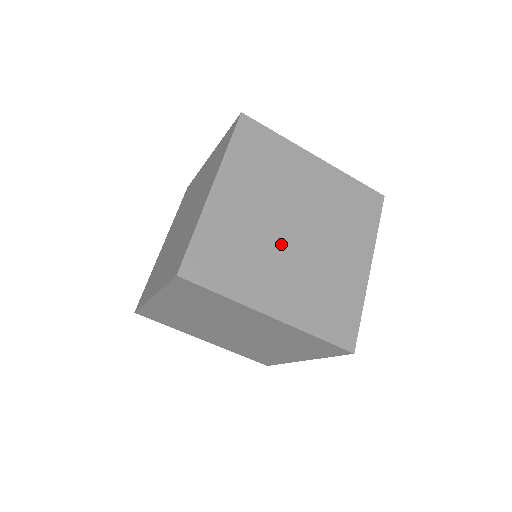
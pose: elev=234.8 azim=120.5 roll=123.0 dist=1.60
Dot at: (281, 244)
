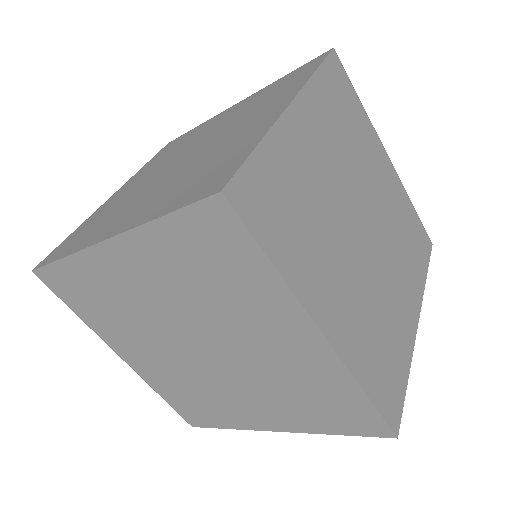
Dot at: (347, 234)
